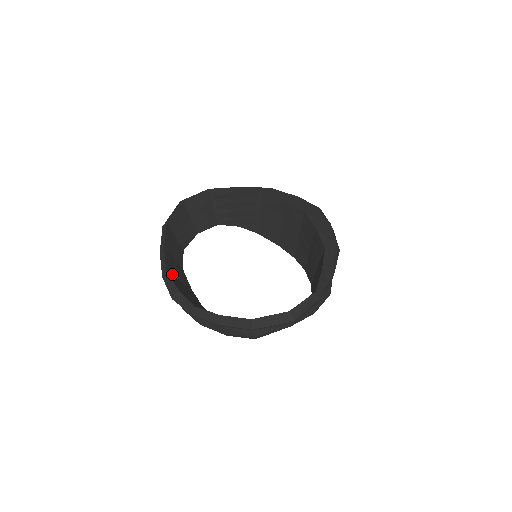
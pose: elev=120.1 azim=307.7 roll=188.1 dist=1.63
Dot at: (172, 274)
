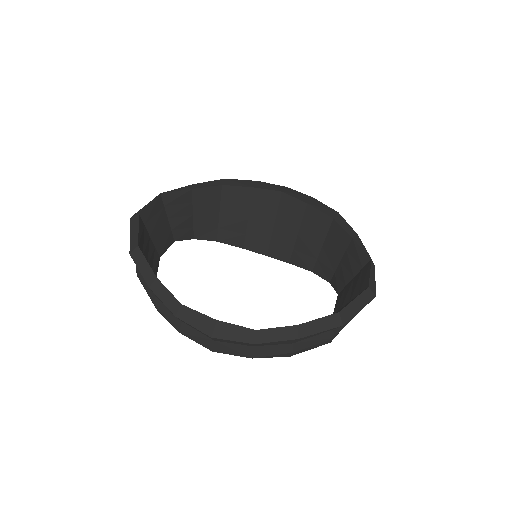
Dot at: occluded
